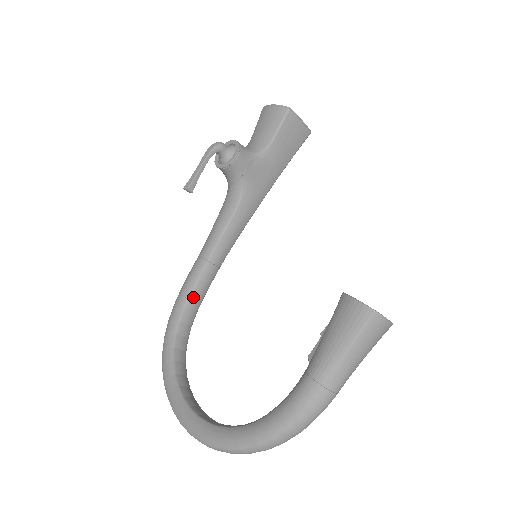
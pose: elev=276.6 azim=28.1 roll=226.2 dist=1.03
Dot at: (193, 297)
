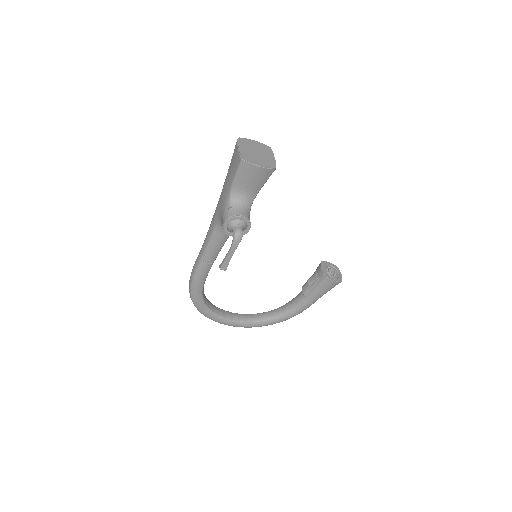
Dot at: occluded
